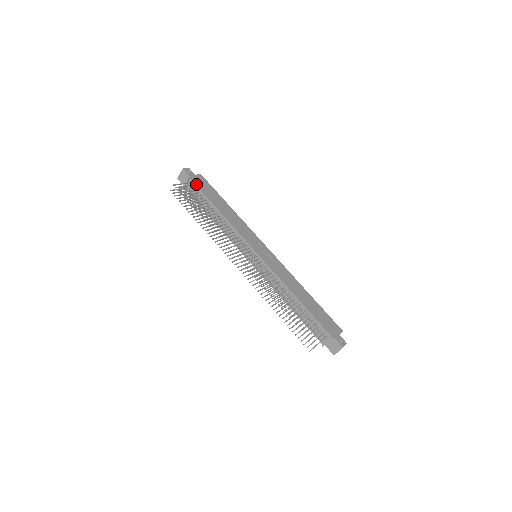
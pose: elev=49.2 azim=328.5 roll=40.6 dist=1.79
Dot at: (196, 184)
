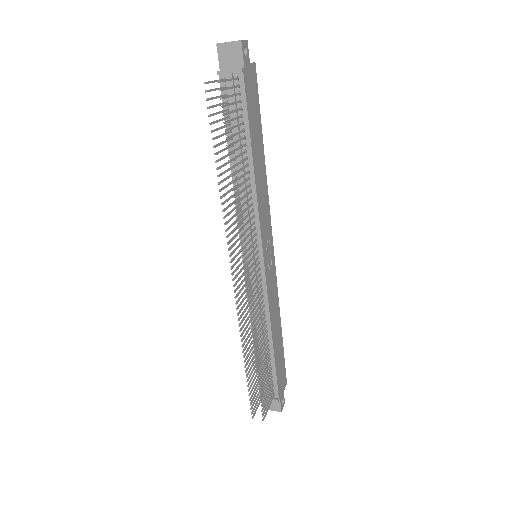
Dot at: (246, 90)
